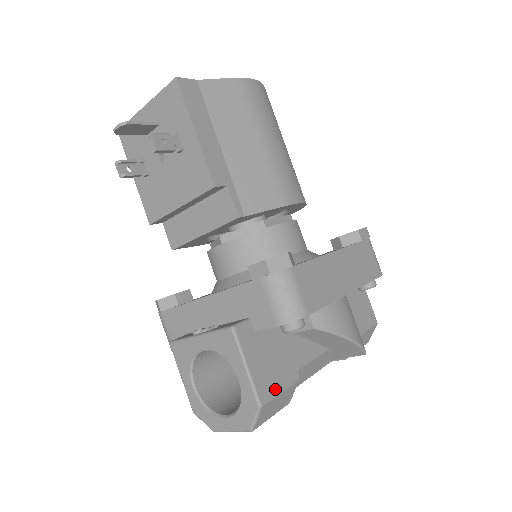
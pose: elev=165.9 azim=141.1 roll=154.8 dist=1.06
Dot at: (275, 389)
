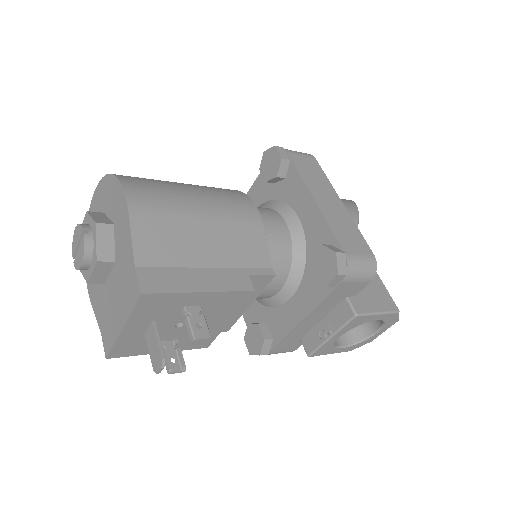
Dot at: (386, 295)
